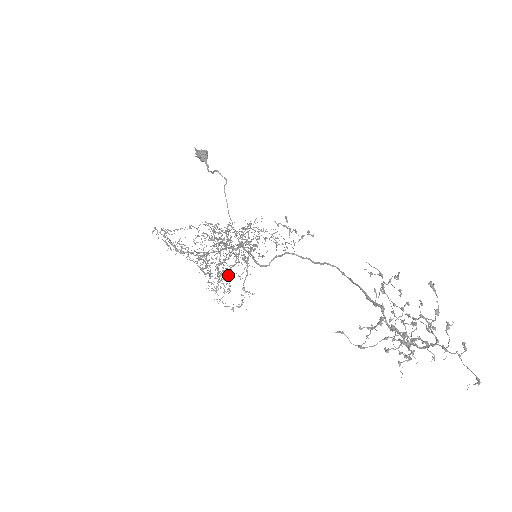
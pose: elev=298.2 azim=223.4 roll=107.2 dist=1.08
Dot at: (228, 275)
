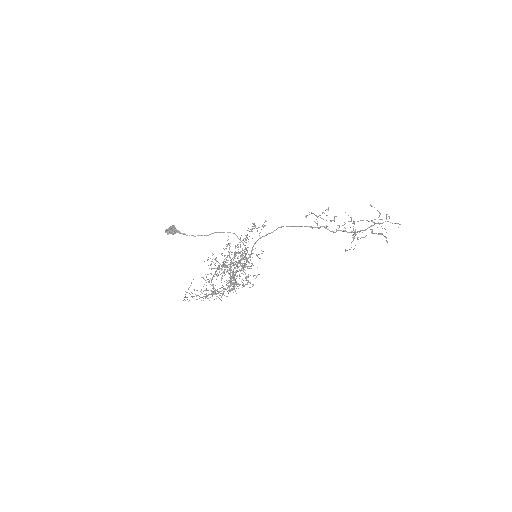
Dot at: occluded
